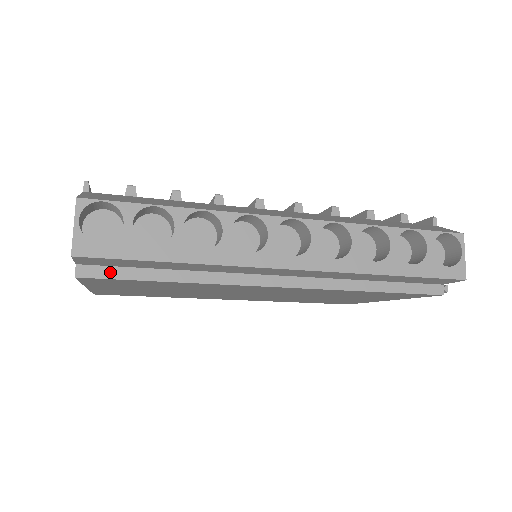
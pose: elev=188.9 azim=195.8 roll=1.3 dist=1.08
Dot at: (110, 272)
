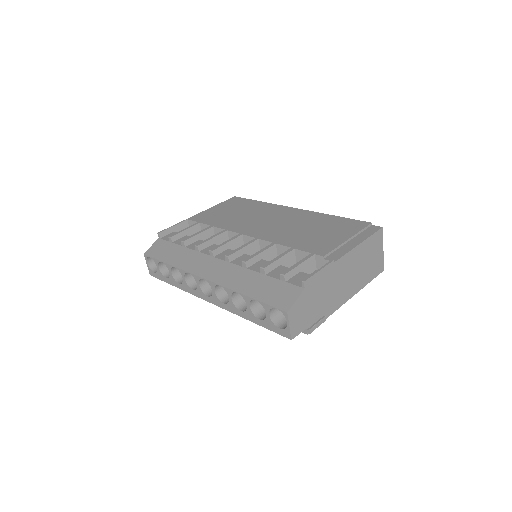
Dot at: occluded
